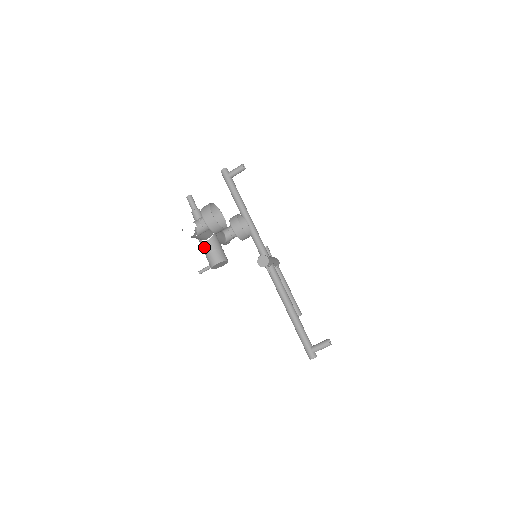
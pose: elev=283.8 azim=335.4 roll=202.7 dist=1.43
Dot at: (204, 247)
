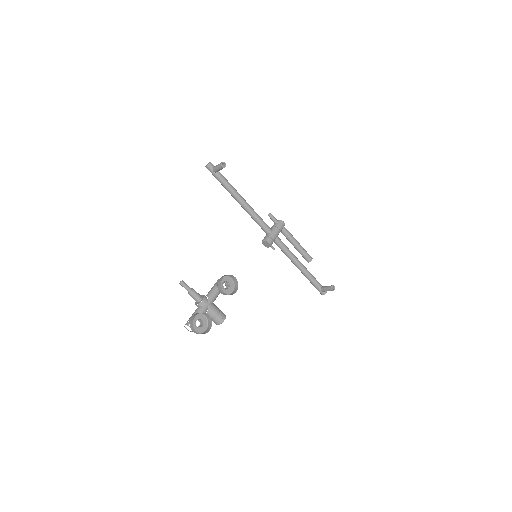
Dot at: occluded
